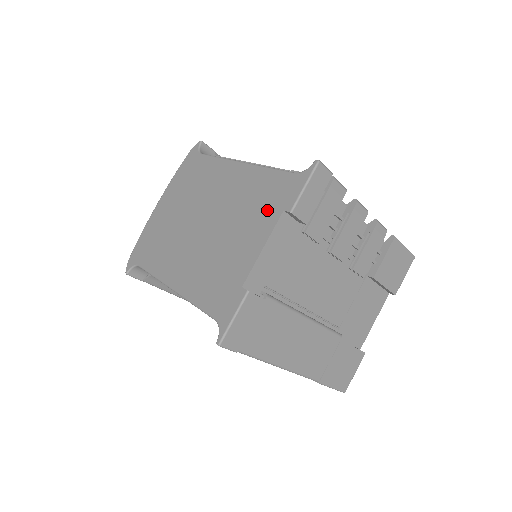
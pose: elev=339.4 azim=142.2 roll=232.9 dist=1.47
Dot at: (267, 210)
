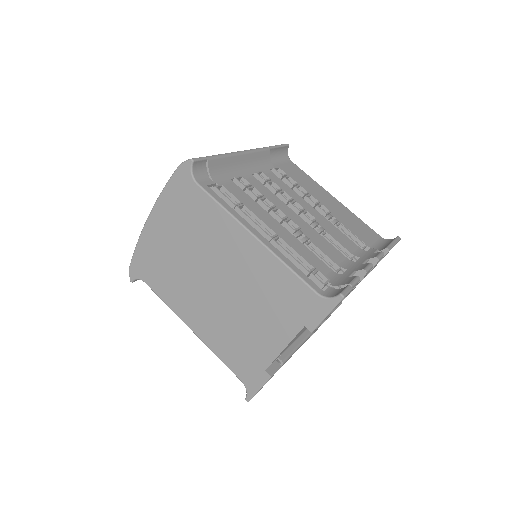
Dot at: (287, 315)
